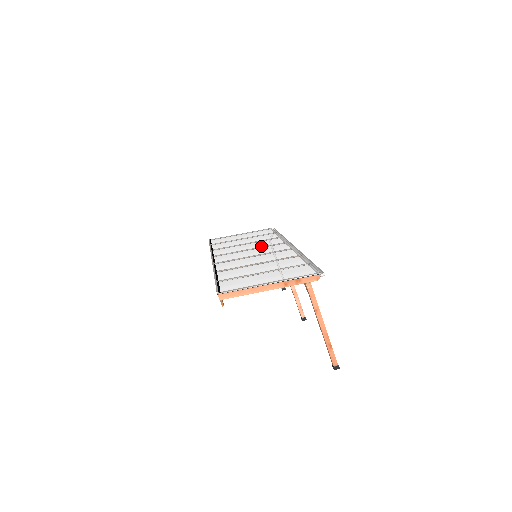
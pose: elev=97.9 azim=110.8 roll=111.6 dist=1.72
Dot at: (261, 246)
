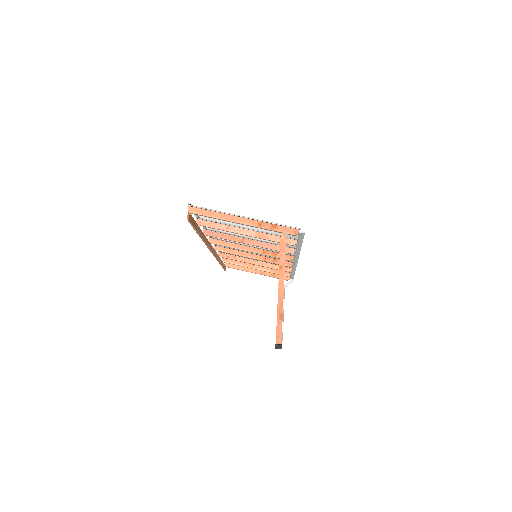
Dot at: occluded
